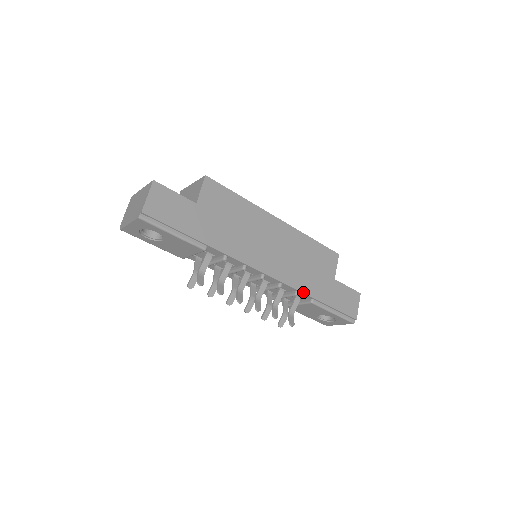
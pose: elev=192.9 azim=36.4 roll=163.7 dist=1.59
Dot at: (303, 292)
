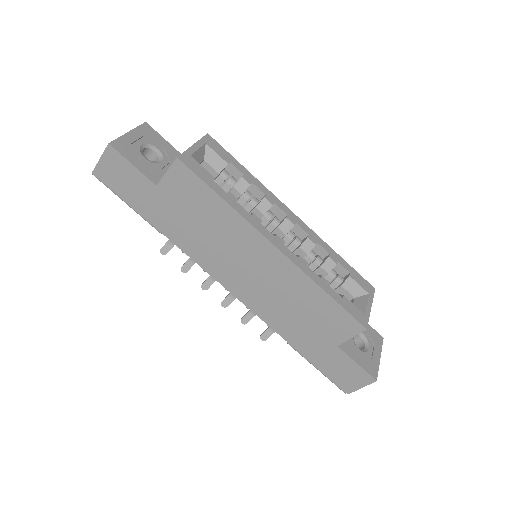
Dot at: (275, 330)
